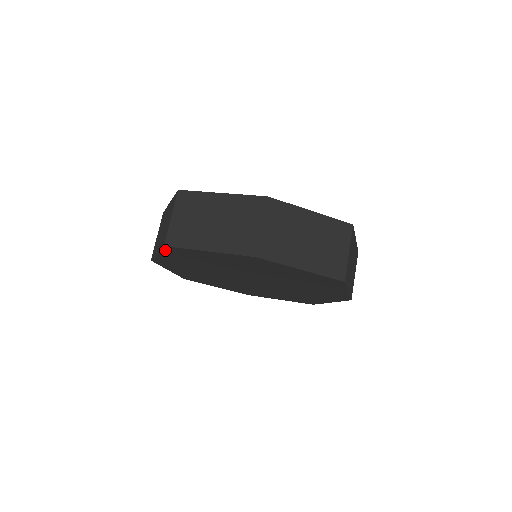
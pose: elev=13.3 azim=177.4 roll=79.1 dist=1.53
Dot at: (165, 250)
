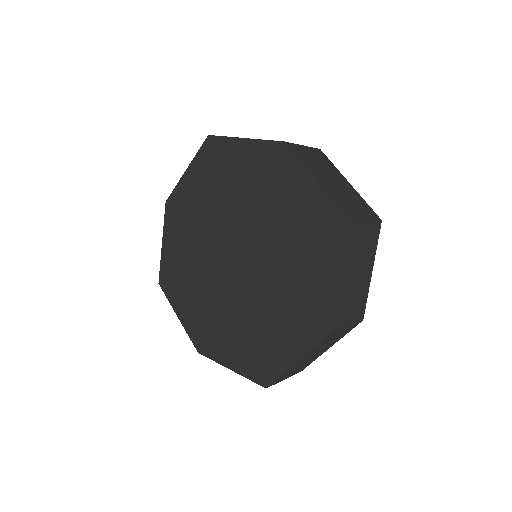
Dot at: (202, 151)
